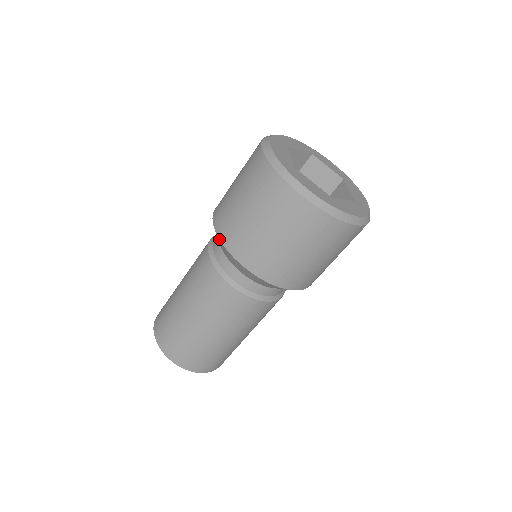
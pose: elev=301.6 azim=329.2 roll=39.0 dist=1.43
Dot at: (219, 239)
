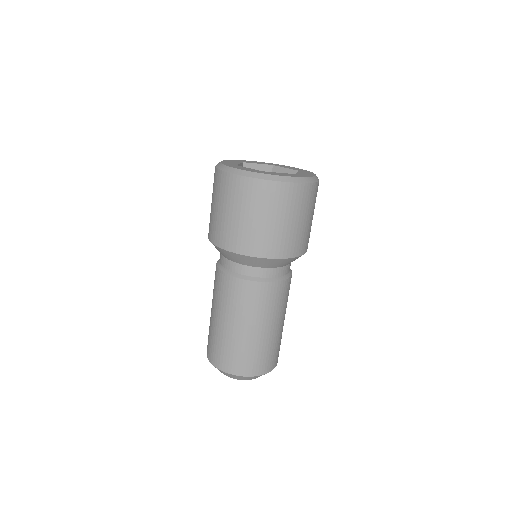
Dot at: (244, 255)
